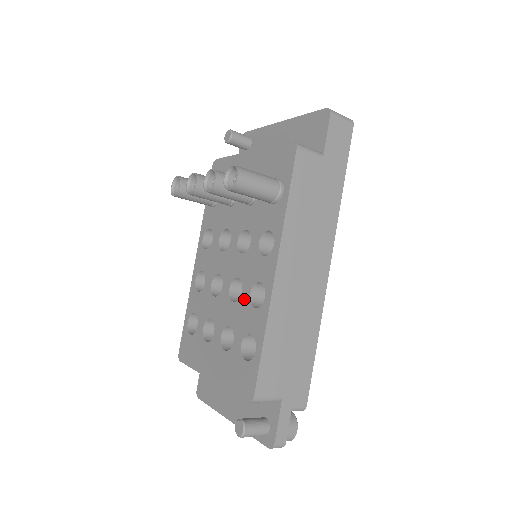
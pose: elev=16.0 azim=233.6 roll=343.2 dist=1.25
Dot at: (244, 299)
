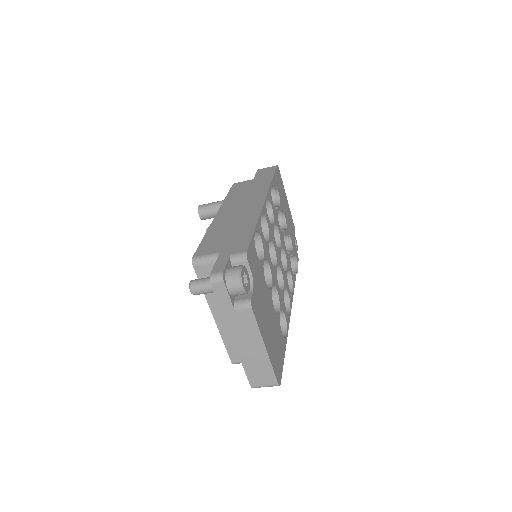
Dot at: occluded
